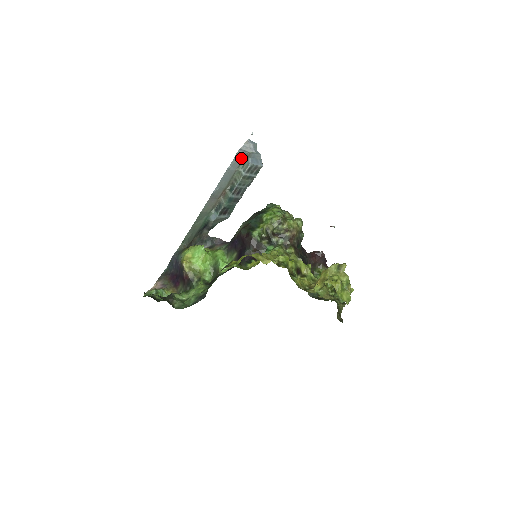
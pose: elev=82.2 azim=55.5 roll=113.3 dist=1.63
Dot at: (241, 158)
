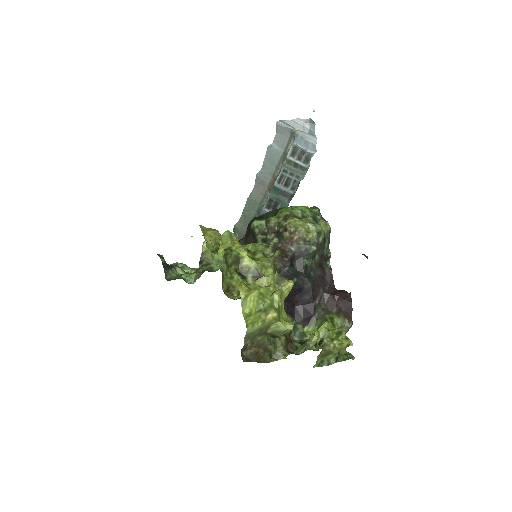
Dot at: (287, 135)
